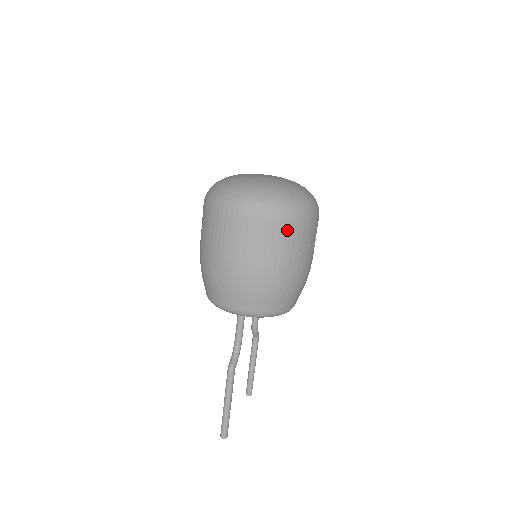
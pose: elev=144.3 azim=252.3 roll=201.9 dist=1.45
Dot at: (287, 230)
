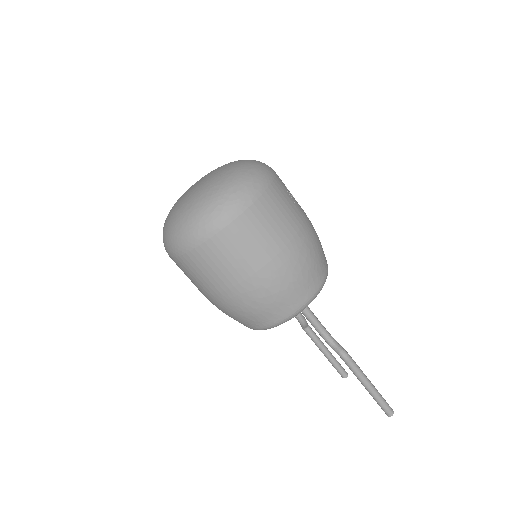
Dot at: (276, 194)
